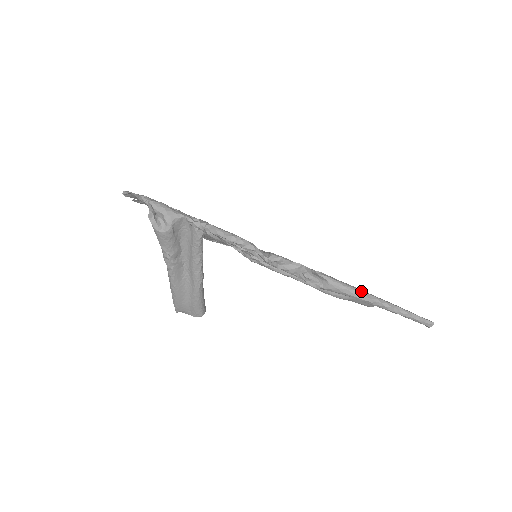
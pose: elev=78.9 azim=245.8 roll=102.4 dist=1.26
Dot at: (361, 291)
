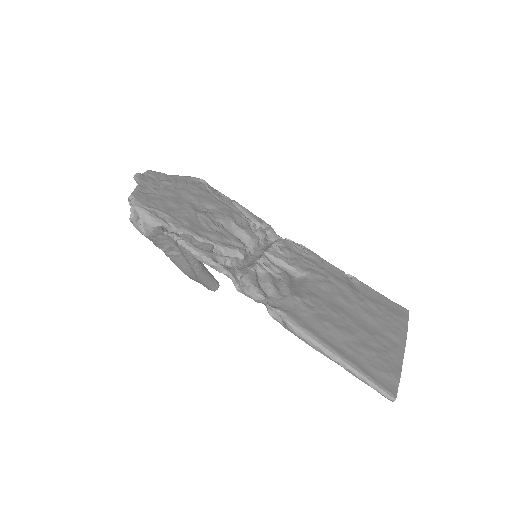
Dot at: (319, 344)
